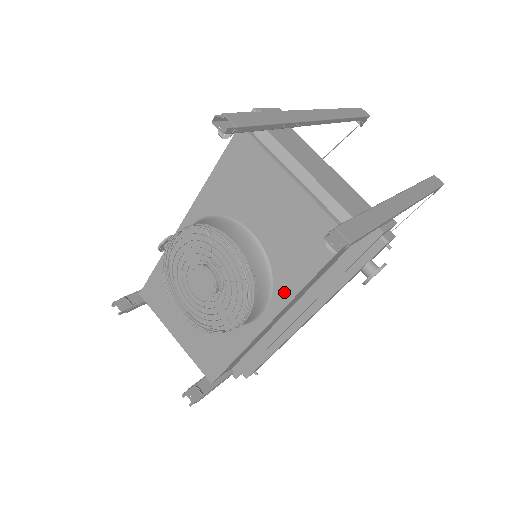
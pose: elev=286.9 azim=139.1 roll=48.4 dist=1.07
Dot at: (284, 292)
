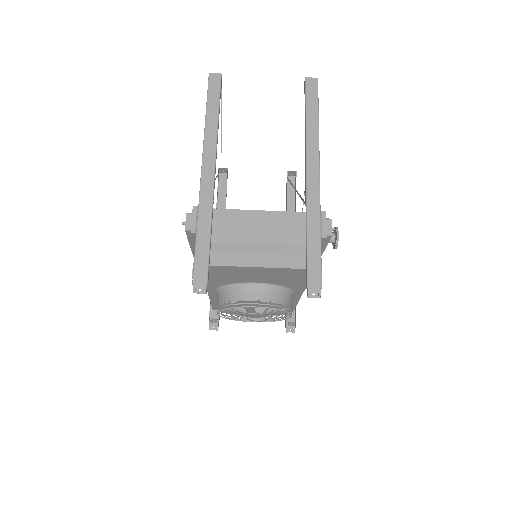
Dot at: (298, 288)
